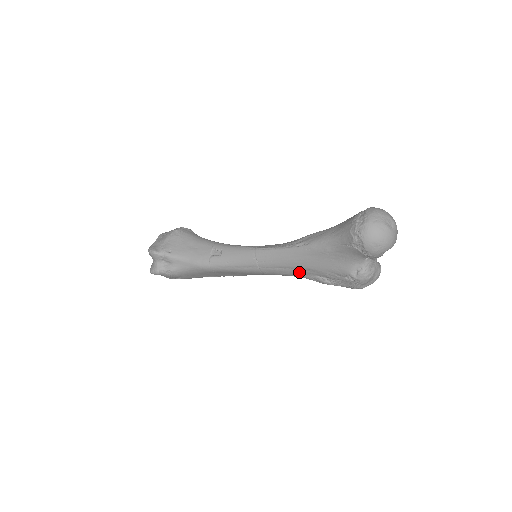
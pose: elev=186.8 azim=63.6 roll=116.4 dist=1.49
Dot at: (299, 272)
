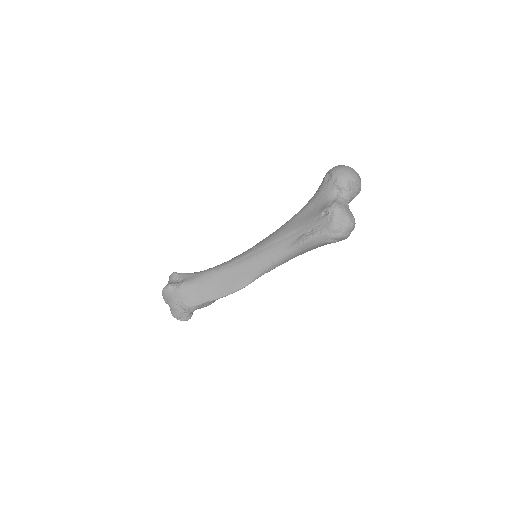
Dot at: (288, 241)
